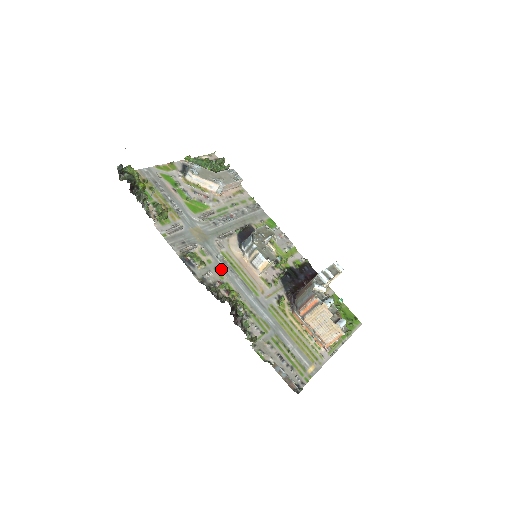
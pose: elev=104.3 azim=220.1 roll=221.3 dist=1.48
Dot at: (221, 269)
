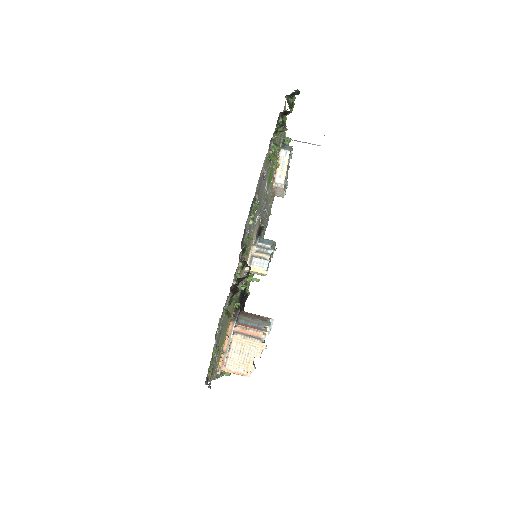
Dot at: occluded
